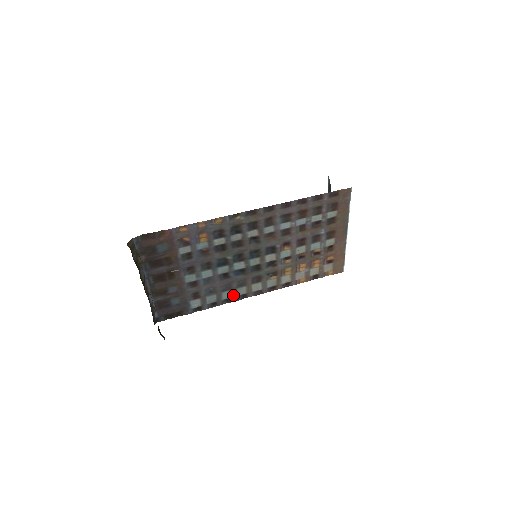
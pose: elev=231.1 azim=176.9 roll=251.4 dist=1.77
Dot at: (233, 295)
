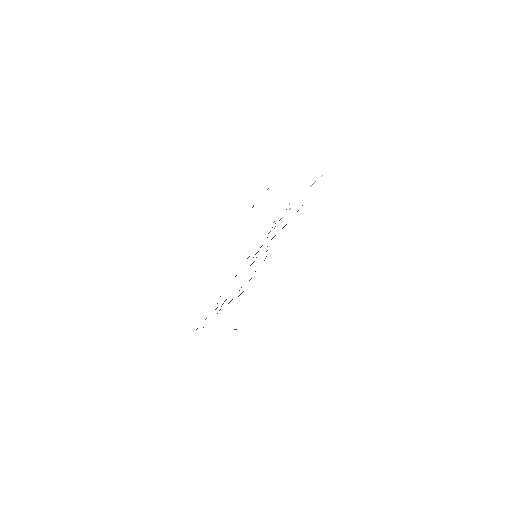
Dot at: occluded
